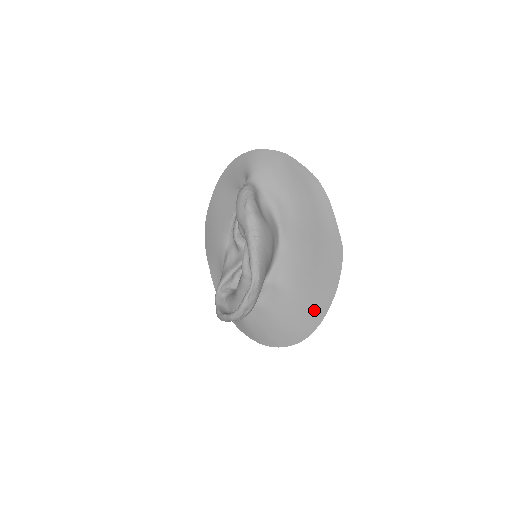
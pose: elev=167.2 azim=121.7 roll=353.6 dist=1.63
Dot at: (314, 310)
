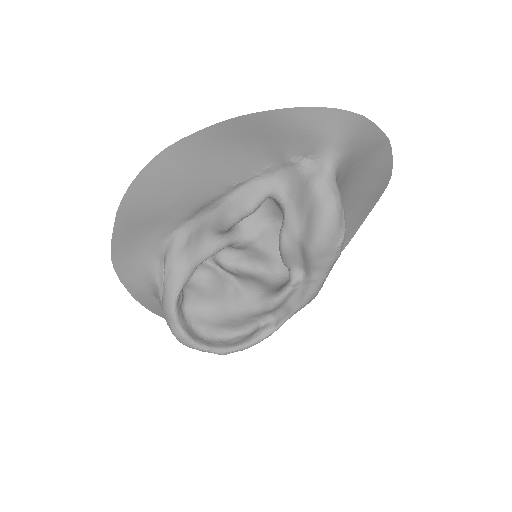
Dot at: occluded
